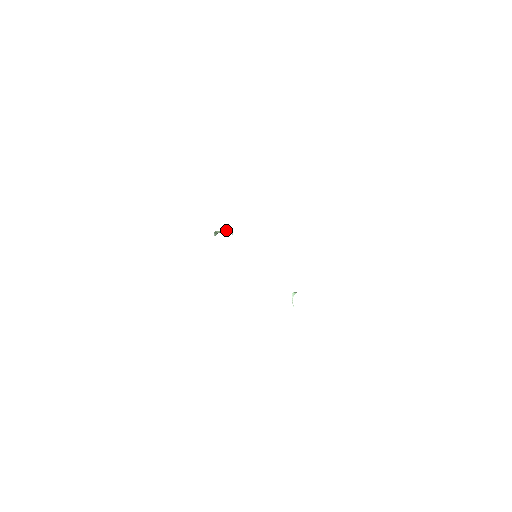
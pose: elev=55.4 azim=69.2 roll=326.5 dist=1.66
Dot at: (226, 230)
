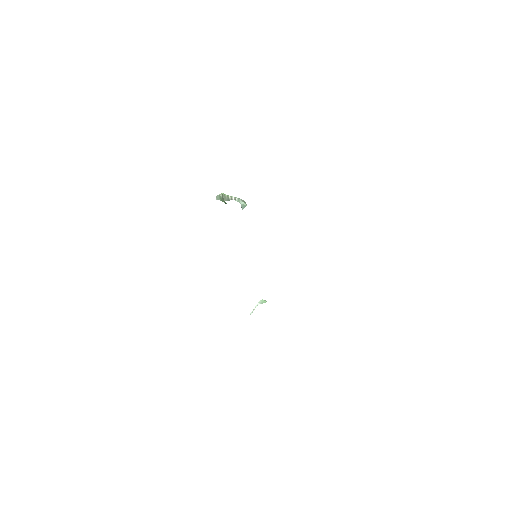
Dot at: (238, 198)
